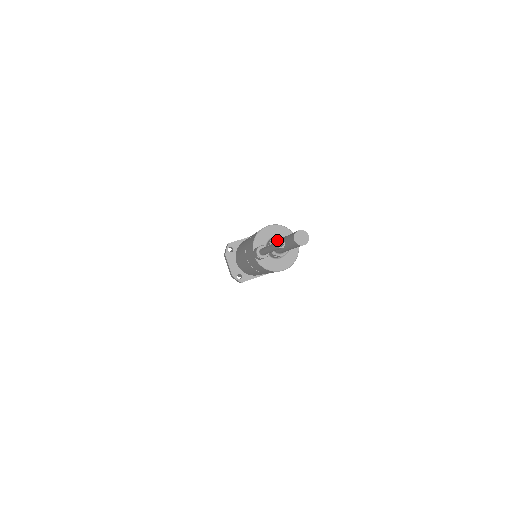
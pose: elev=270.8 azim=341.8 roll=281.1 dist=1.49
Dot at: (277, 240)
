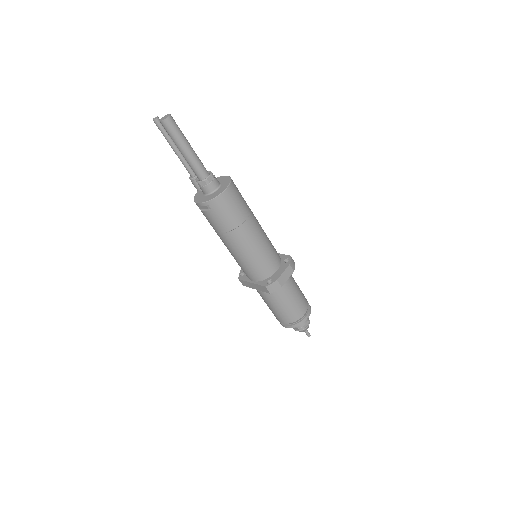
Dot at: occluded
